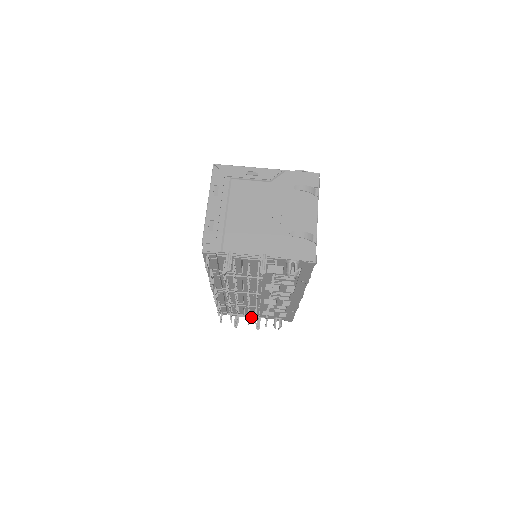
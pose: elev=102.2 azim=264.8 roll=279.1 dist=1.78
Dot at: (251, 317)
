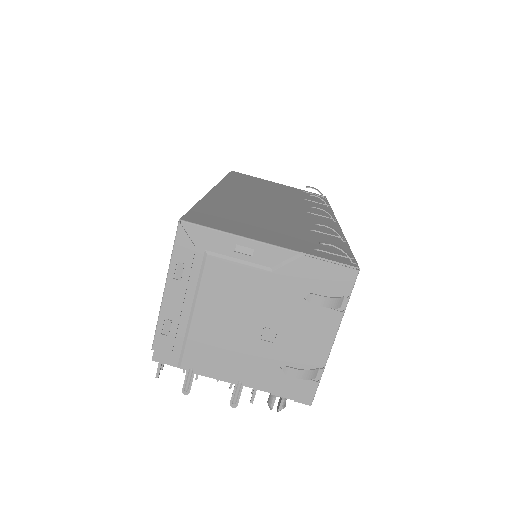
Dot at: occluded
